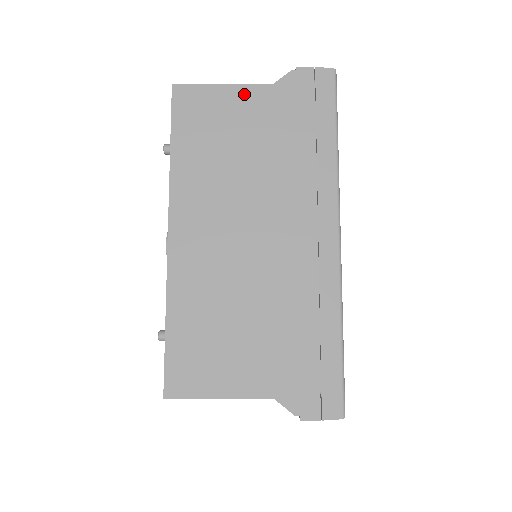
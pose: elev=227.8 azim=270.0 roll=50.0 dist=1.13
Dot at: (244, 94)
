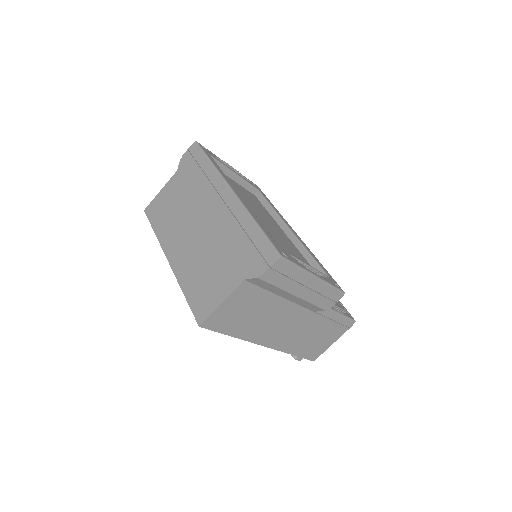
Dot at: (169, 185)
